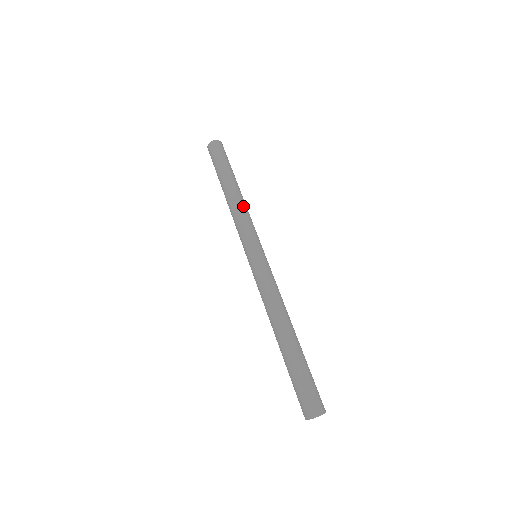
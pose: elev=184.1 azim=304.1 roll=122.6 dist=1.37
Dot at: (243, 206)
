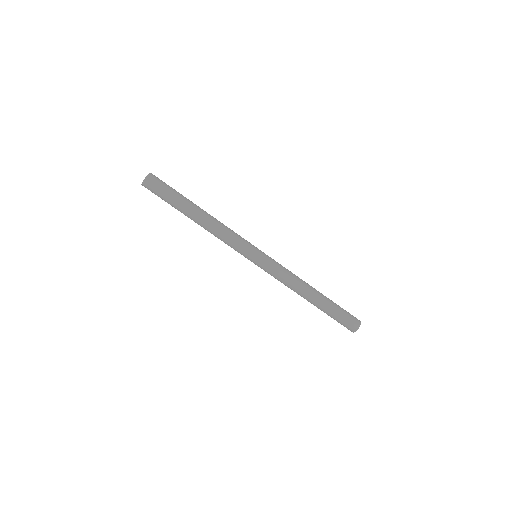
Dot at: (221, 224)
